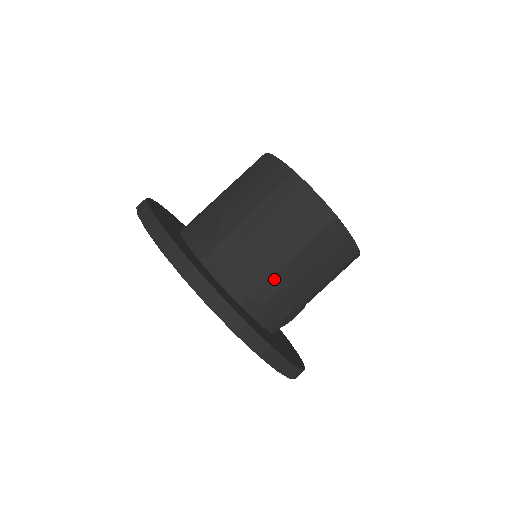
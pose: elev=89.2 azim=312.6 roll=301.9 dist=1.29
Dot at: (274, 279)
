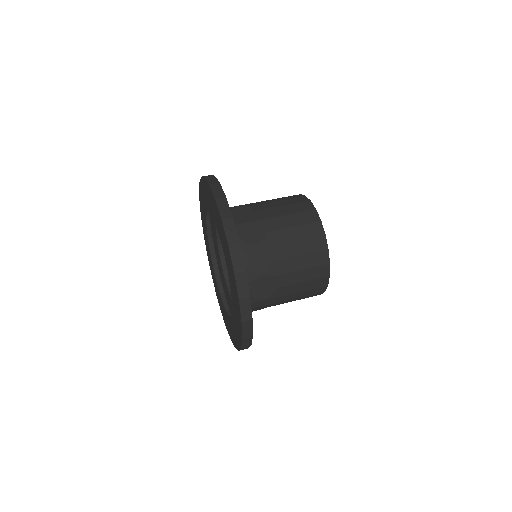
Dot at: (262, 235)
